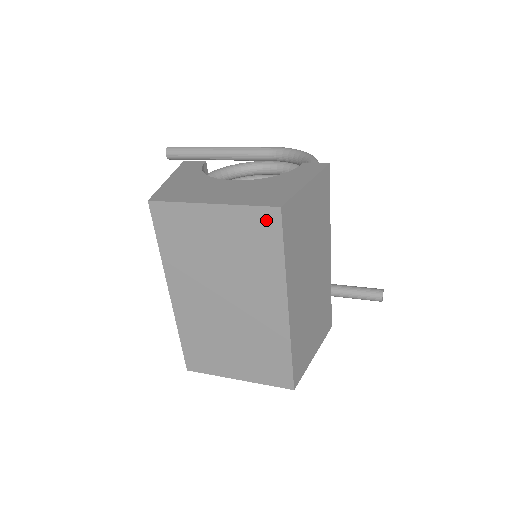
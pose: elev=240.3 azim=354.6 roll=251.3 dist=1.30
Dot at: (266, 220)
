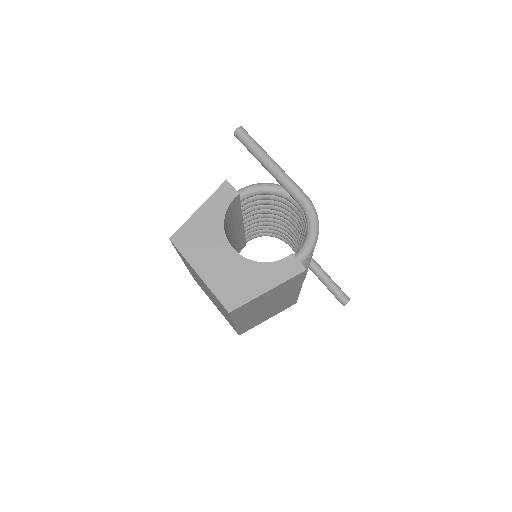
Dot at: occluded
